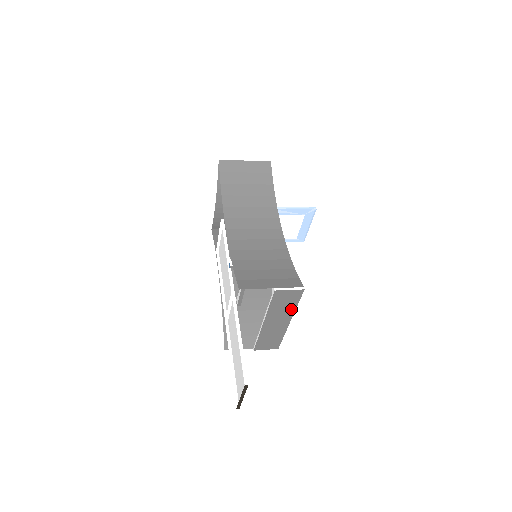
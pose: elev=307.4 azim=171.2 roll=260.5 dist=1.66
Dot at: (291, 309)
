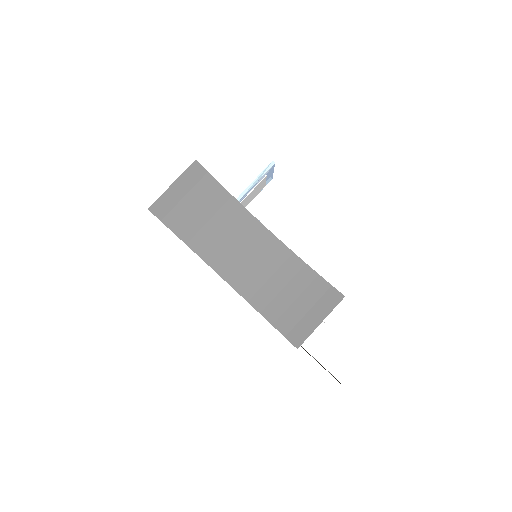
Dot at: occluded
